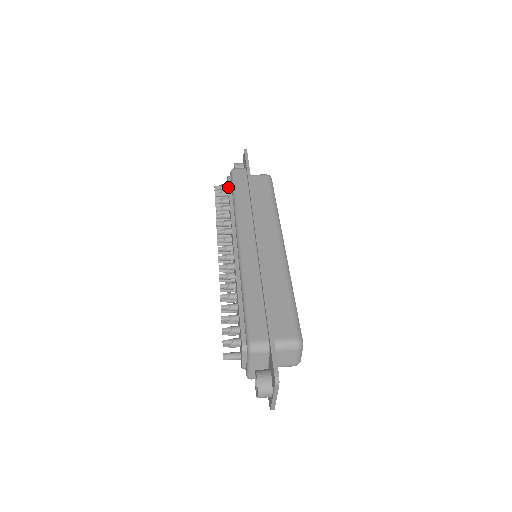
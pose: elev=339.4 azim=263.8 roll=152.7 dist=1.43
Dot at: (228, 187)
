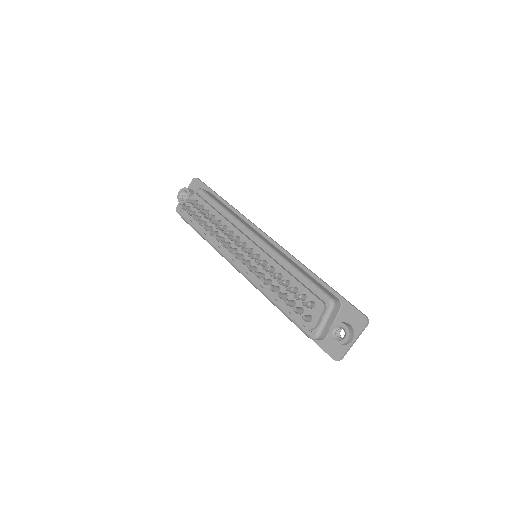
Dot at: (205, 201)
